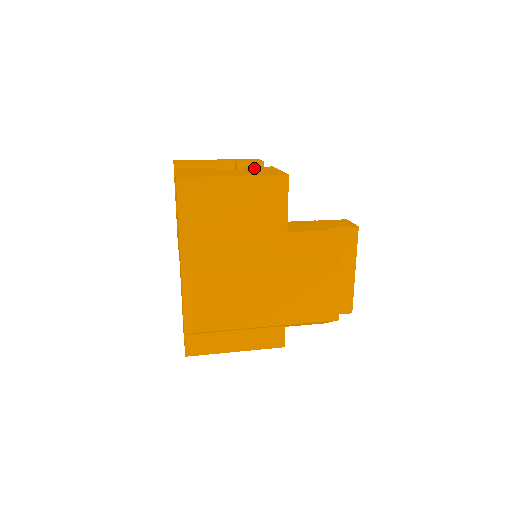
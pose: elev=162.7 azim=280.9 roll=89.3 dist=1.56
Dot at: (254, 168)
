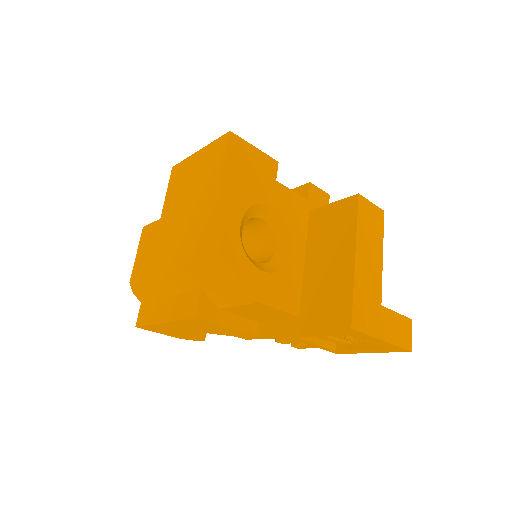
Dot at: occluded
